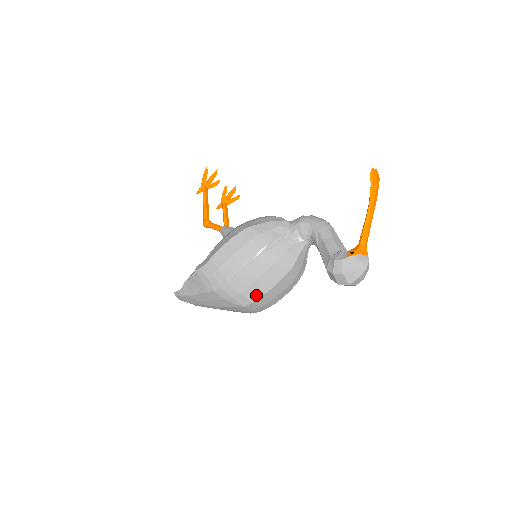
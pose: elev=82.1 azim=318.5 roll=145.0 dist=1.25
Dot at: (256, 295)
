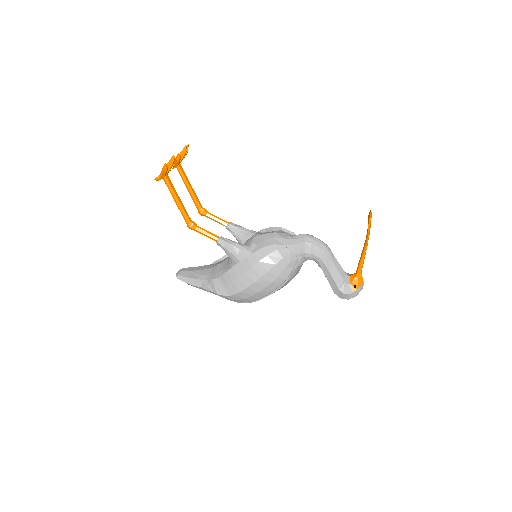
Dot at: occluded
